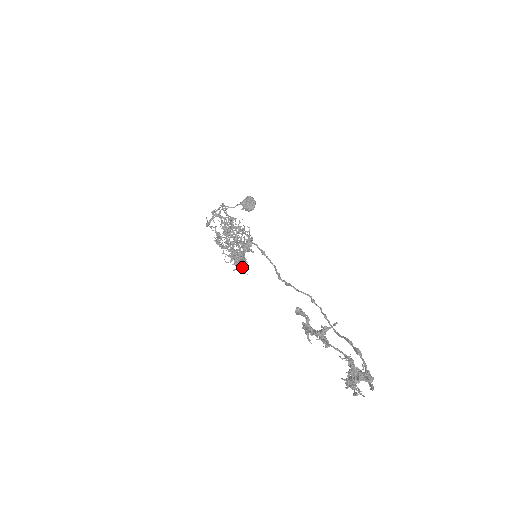
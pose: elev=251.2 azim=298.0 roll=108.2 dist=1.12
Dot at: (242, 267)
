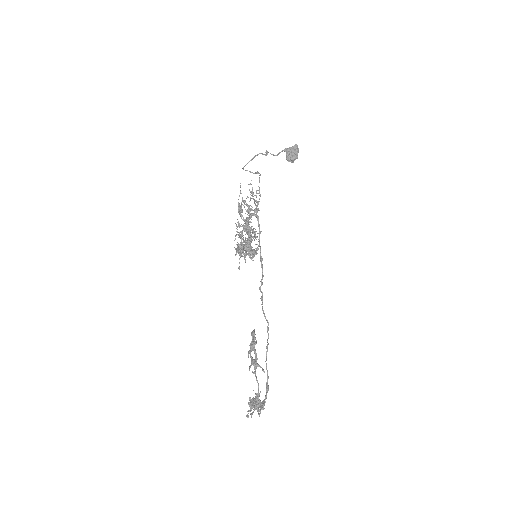
Dot at: occluded
